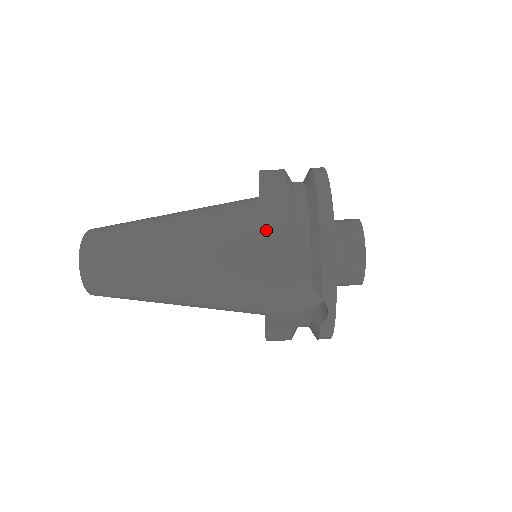
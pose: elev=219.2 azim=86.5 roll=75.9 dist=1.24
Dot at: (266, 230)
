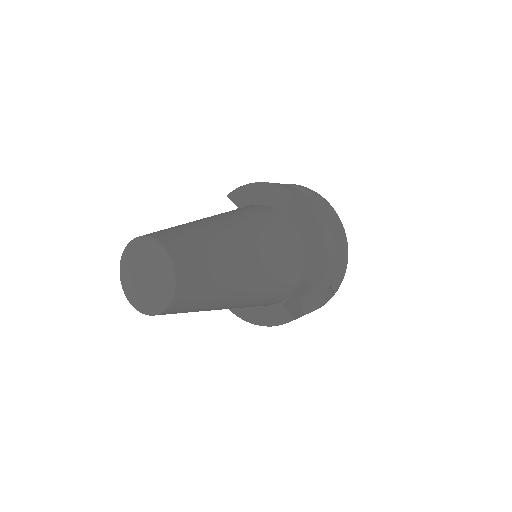
Dot at: (327, 246)
